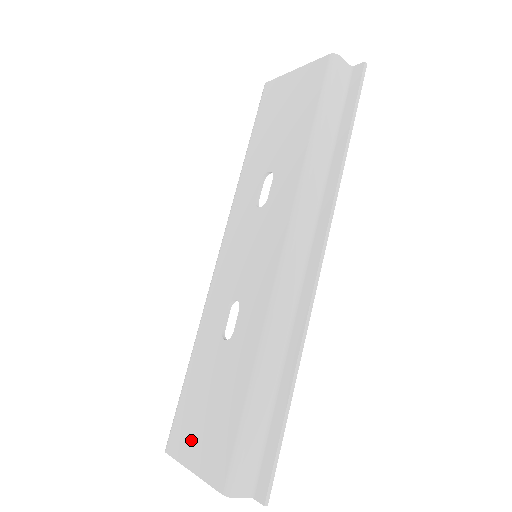
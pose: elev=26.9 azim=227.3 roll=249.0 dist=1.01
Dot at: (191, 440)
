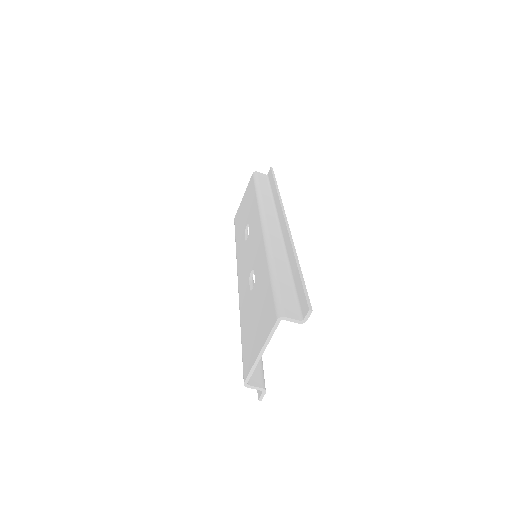
Dot at: (254, 345)
